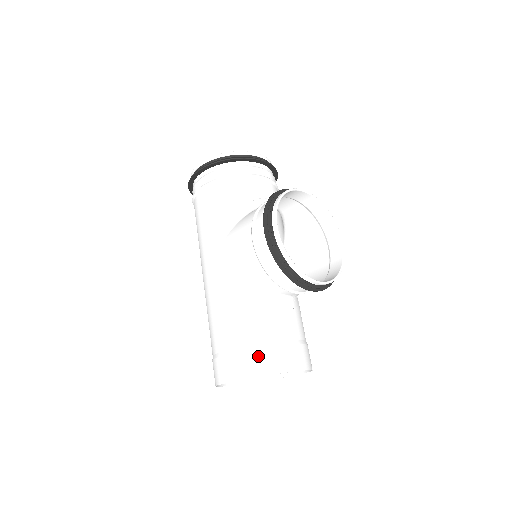
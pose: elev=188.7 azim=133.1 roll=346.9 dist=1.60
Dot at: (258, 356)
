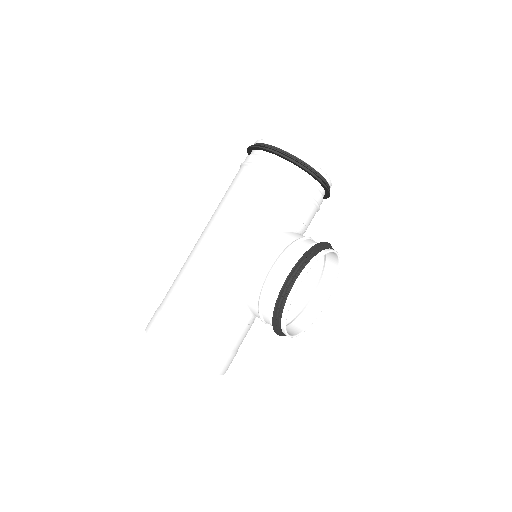
Dot at: (200, 349)
